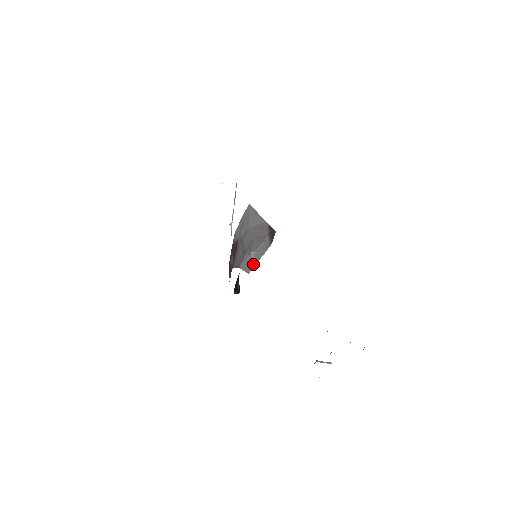
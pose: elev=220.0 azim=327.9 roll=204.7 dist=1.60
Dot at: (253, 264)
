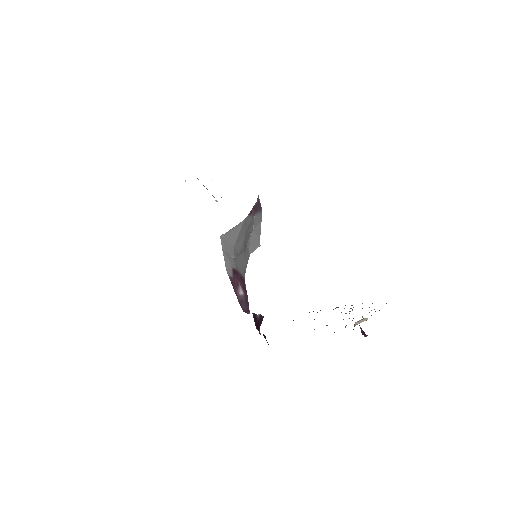
Dot at: (258, 237)
